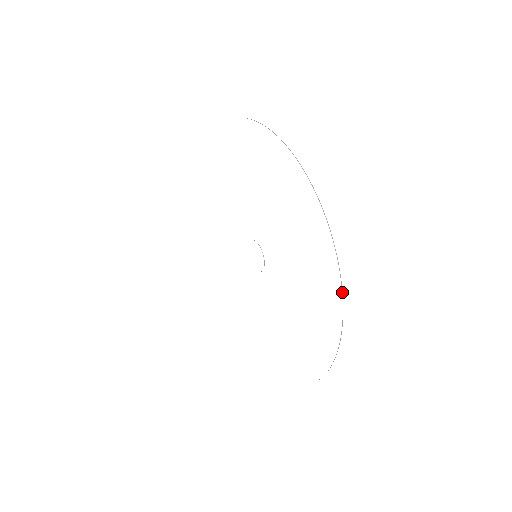
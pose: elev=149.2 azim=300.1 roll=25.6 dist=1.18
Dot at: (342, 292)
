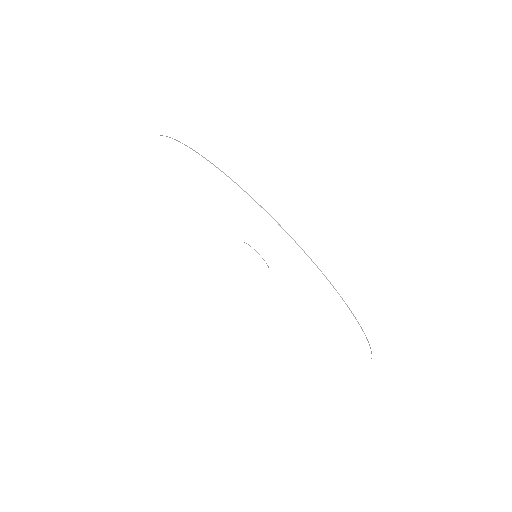
Dot at: (349, 309)
